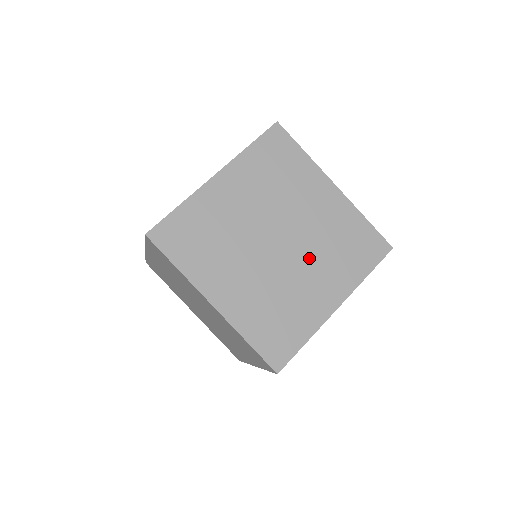
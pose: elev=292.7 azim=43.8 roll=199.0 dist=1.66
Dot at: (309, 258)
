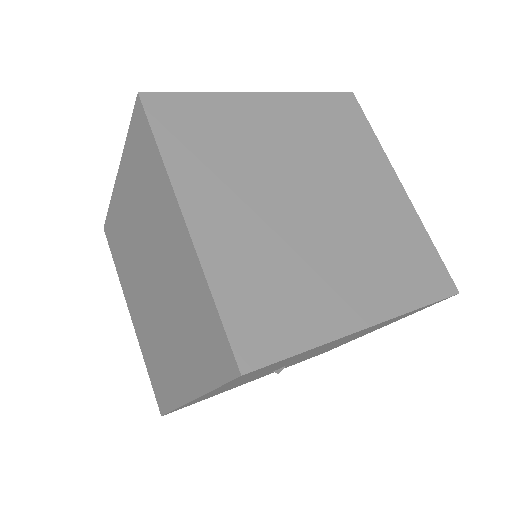
Dot at: (346, 242)
